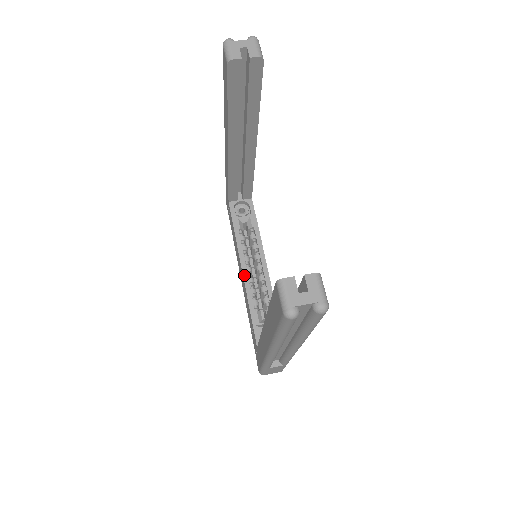
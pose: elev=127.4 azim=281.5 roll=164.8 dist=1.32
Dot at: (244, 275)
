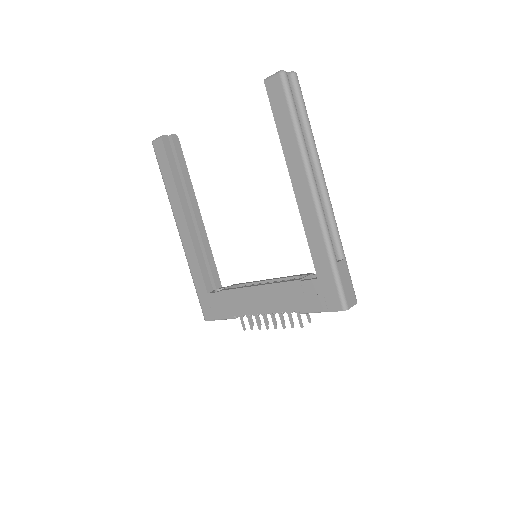
Dot at: (261, 285)
